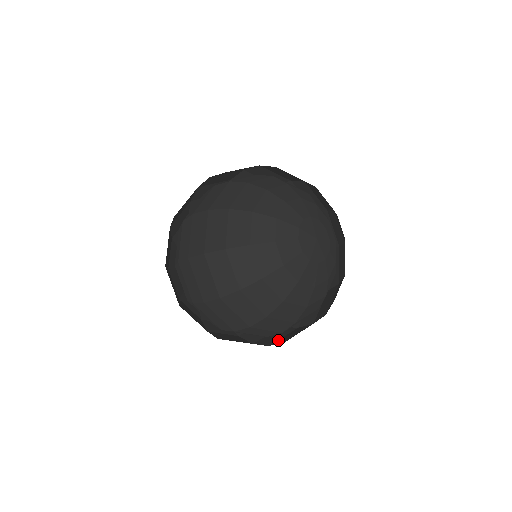
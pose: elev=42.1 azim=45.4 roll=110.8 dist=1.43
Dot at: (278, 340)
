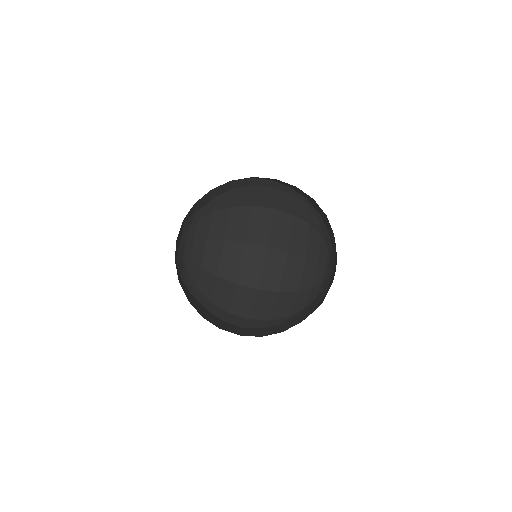
Dot at: occluded
